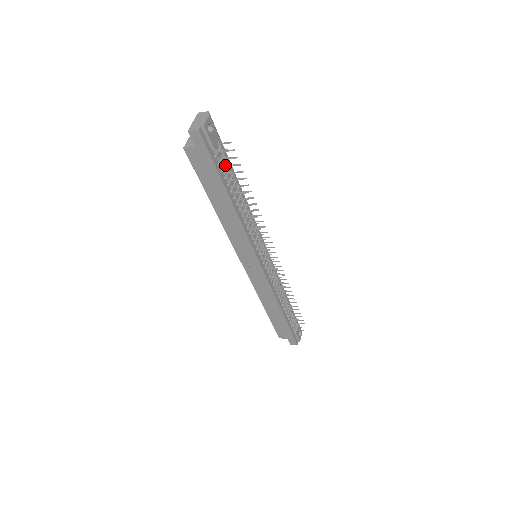
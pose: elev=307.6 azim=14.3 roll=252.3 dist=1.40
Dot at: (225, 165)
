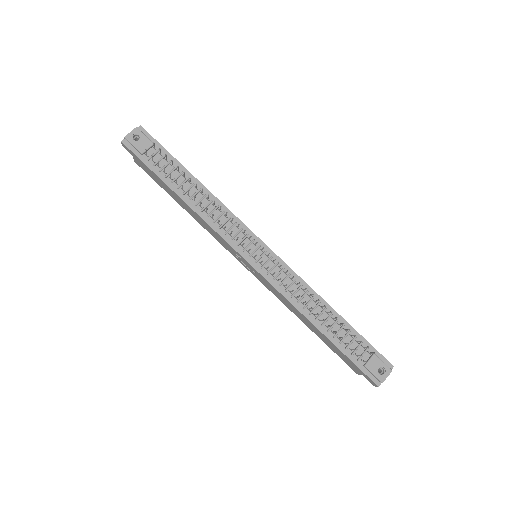
Dot at: (158, 164)
